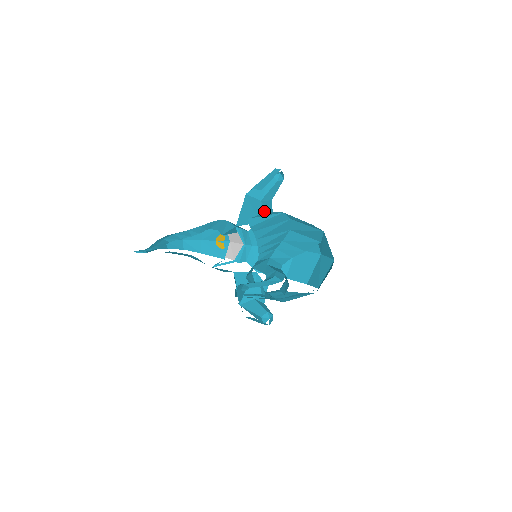
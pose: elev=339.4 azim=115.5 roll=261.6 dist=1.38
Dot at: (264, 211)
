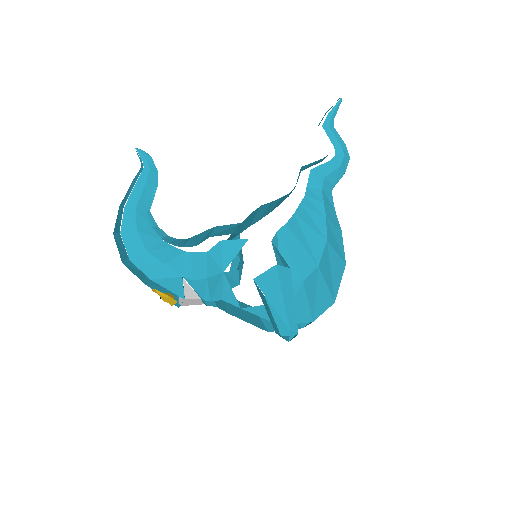
Dot at: occluded
